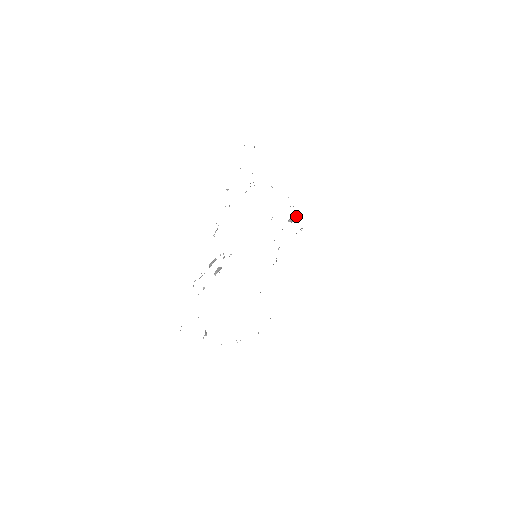
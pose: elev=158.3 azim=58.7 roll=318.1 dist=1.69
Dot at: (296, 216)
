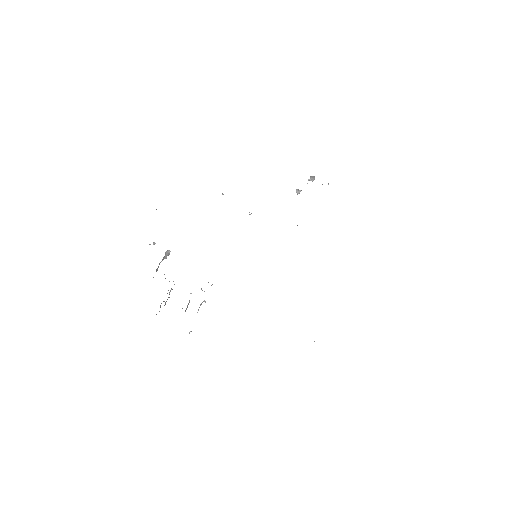
Dot at: occluded
